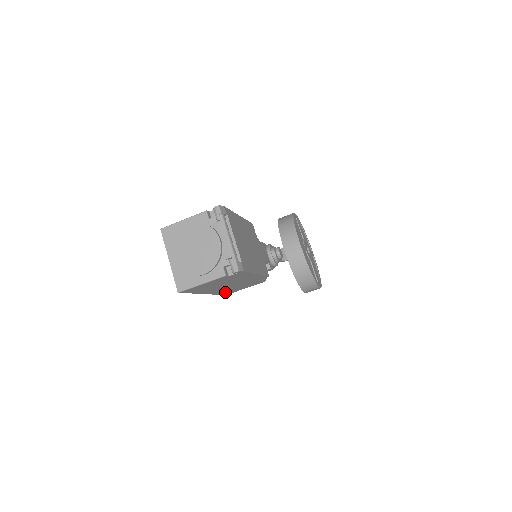
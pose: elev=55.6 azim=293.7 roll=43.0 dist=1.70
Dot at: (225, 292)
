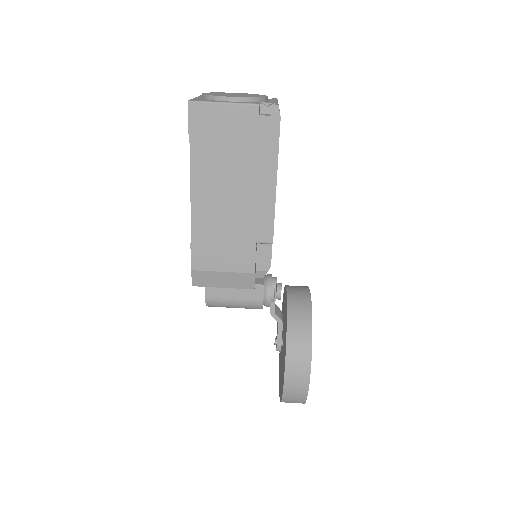
Dot at: (202, 242)
